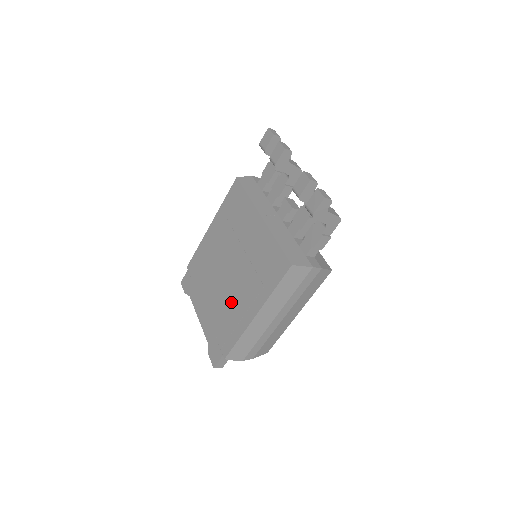
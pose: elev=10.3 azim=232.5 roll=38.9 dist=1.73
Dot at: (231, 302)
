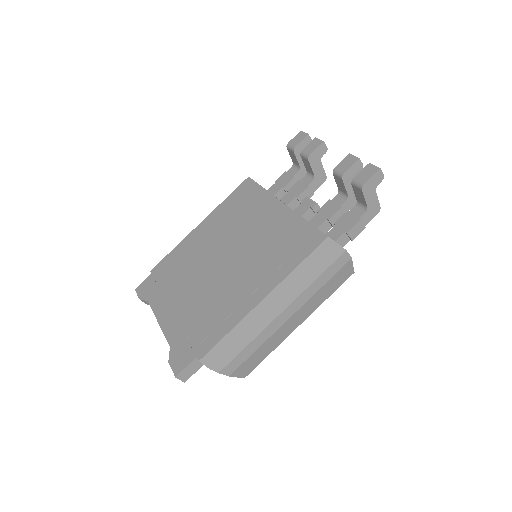
Dot at: (222, 292)
